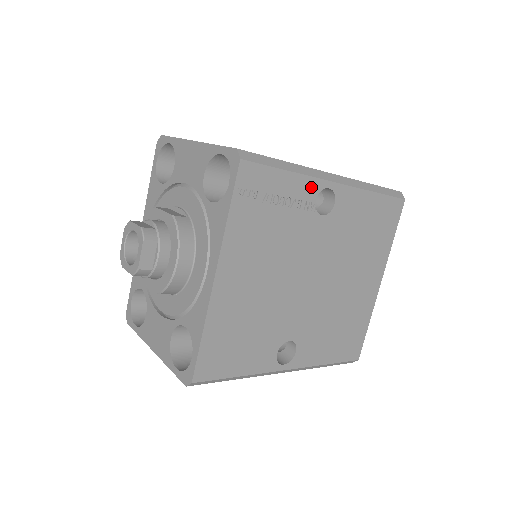
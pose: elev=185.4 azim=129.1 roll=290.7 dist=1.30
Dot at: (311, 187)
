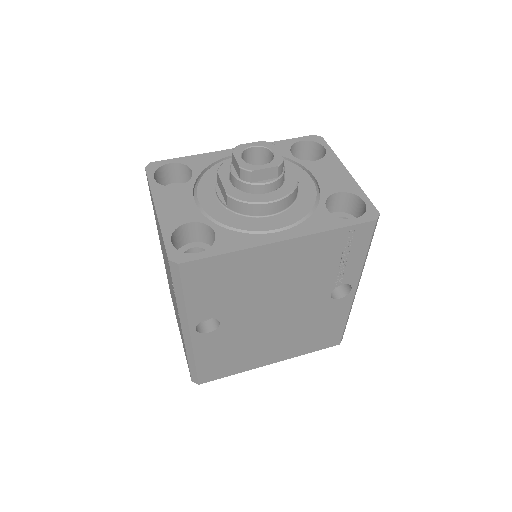
Dot at: (353, 277)
